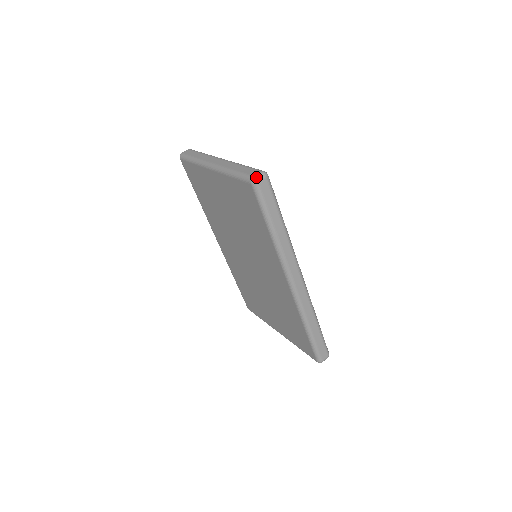
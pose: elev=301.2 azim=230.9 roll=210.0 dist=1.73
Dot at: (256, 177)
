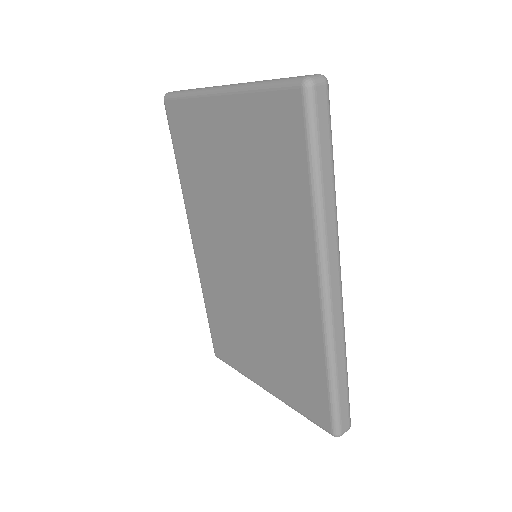
Dot at: (312, 77)
